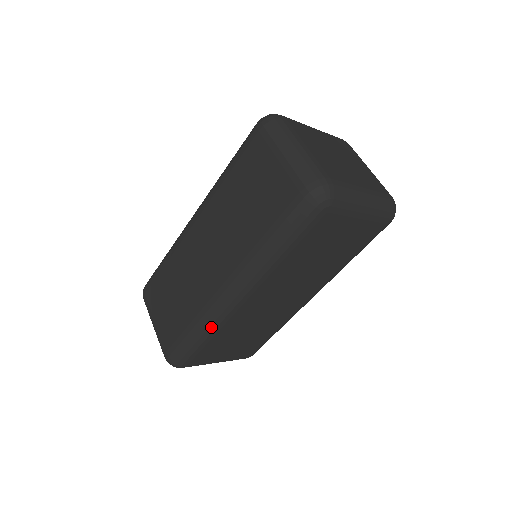
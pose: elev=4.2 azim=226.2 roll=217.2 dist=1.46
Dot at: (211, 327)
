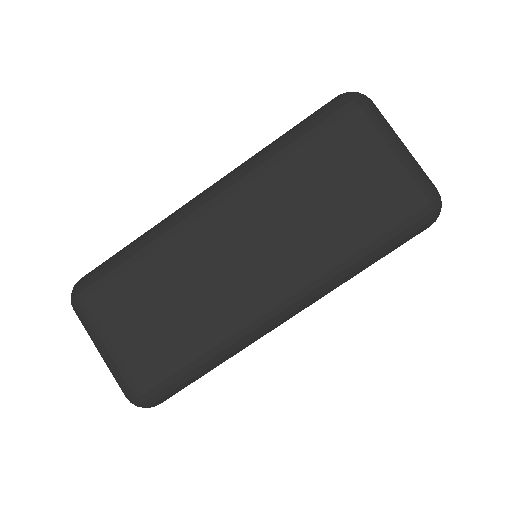
Dot at: (231, 353)
